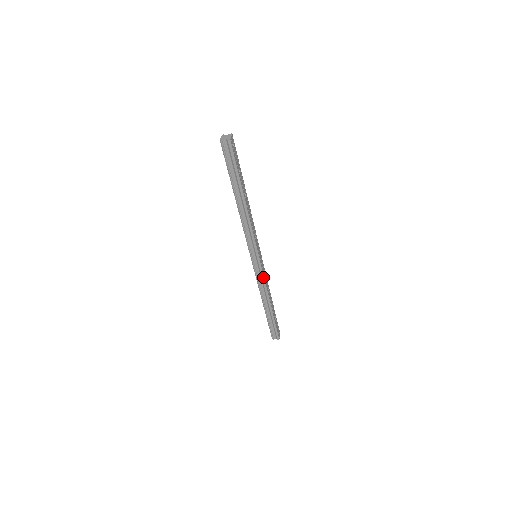
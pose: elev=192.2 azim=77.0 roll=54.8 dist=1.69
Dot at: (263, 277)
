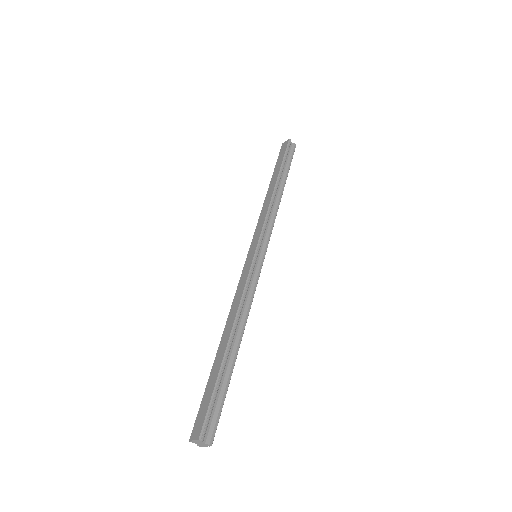
Dot at: (256, 285)
